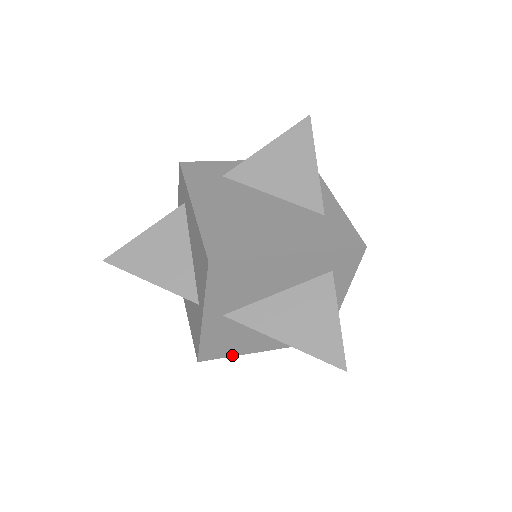
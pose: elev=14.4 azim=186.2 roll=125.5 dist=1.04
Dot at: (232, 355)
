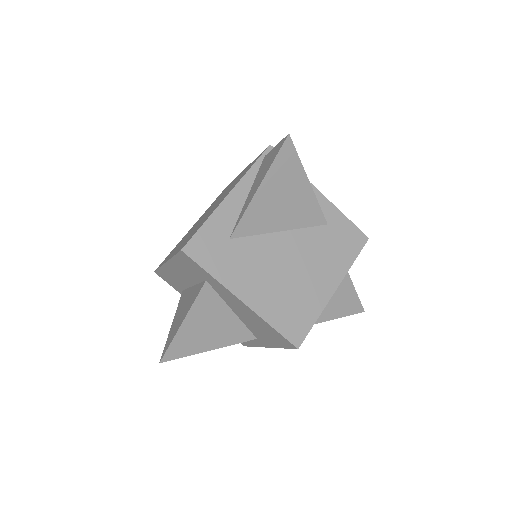
Dot at: occluded
